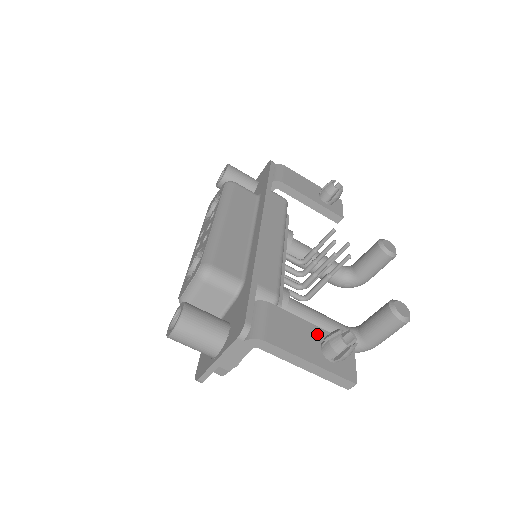
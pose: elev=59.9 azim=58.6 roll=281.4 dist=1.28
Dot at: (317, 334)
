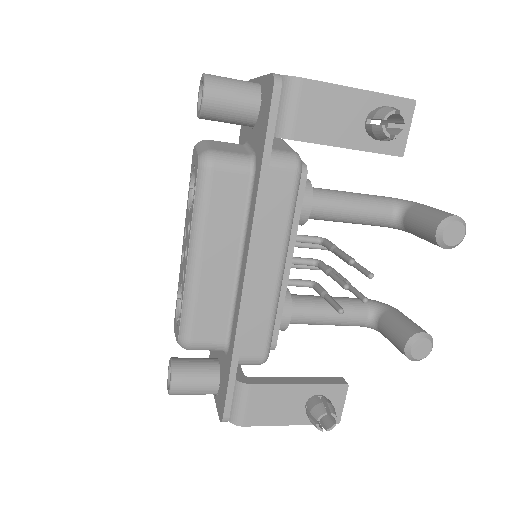
Dot at: (304, 393)
